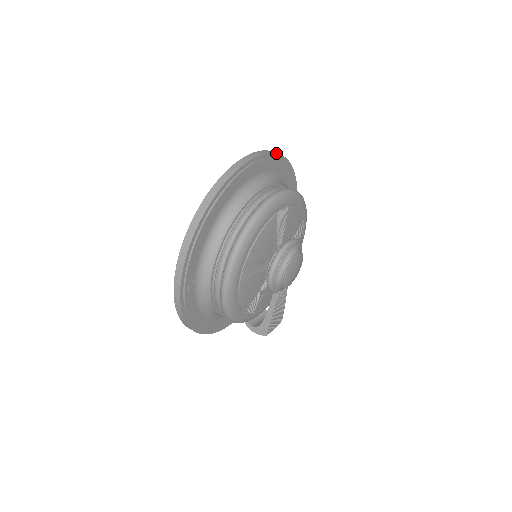
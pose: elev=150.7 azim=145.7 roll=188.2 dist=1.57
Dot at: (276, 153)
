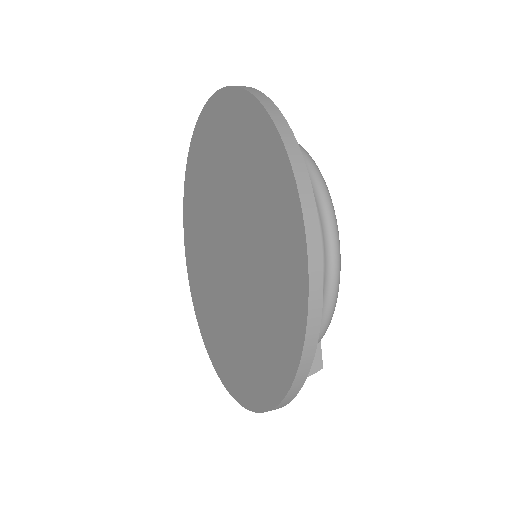
Dot at: occluded
